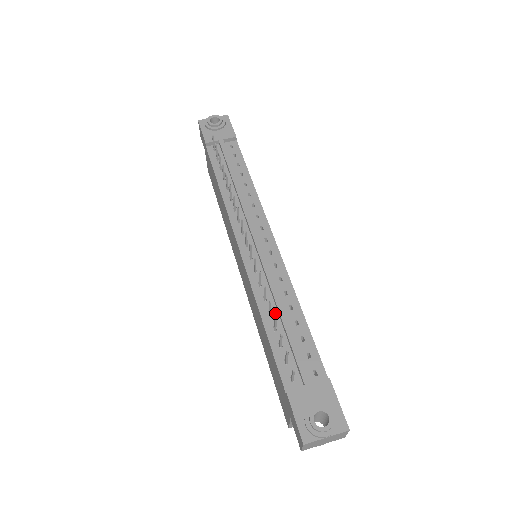
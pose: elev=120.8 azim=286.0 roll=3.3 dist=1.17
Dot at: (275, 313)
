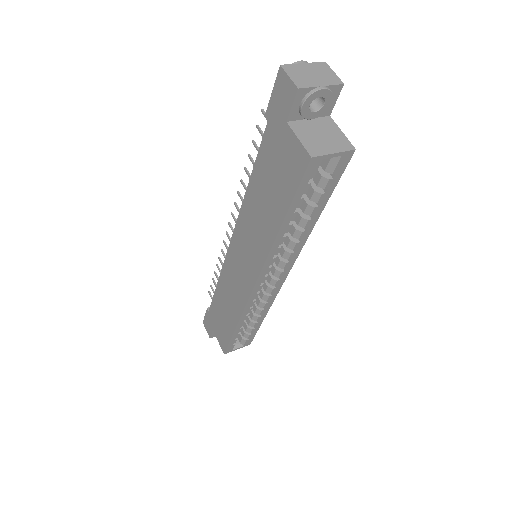
Dot at: occluded
